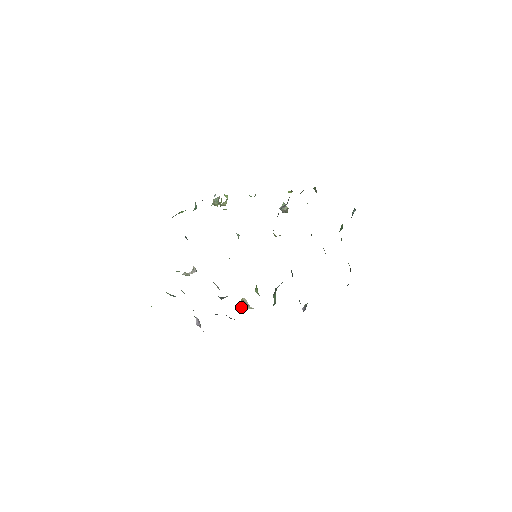
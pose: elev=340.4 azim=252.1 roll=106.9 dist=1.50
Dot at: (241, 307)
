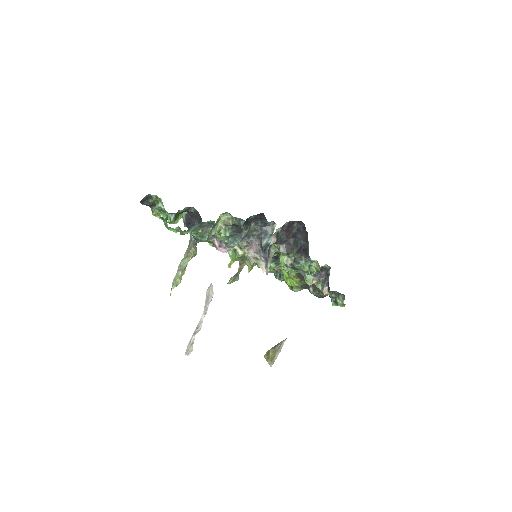
Dot at: (273, 356)
